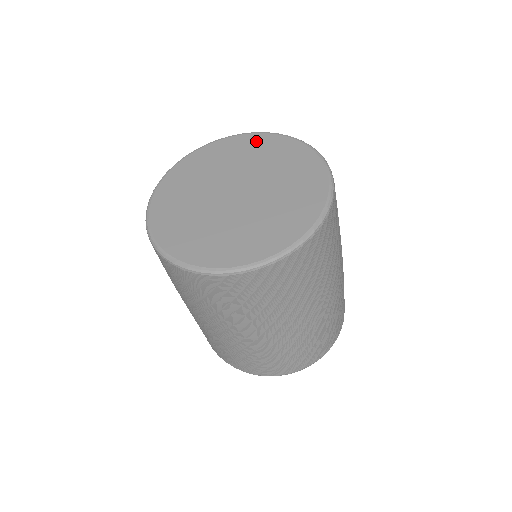
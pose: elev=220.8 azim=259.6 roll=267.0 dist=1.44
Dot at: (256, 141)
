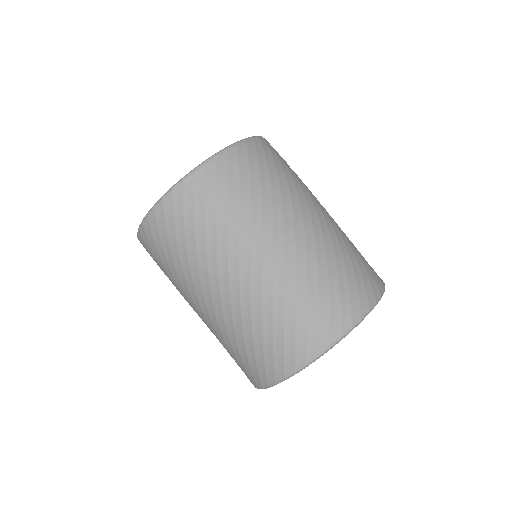
Dot at: occluded
